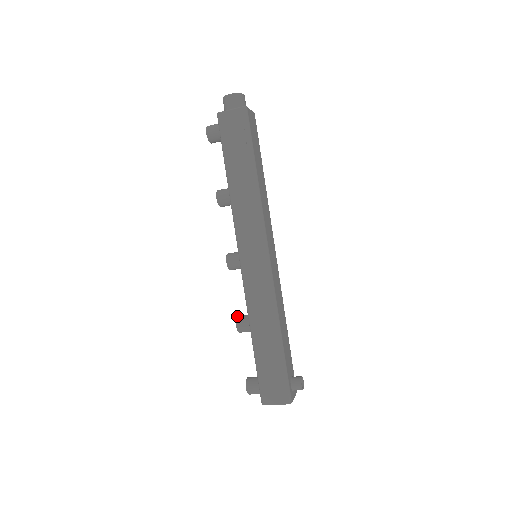
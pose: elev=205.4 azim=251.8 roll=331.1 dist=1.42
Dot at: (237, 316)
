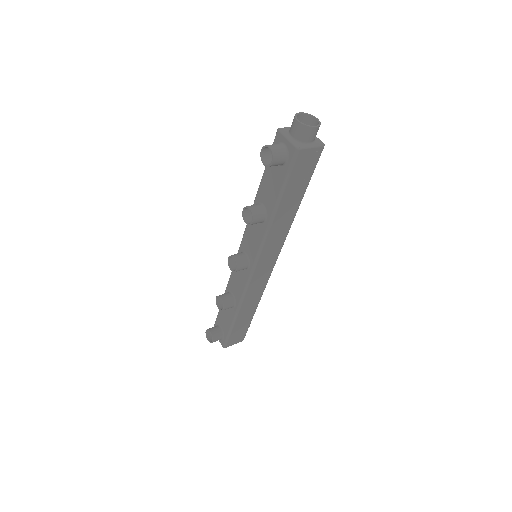
Dot at: (222, 300)
